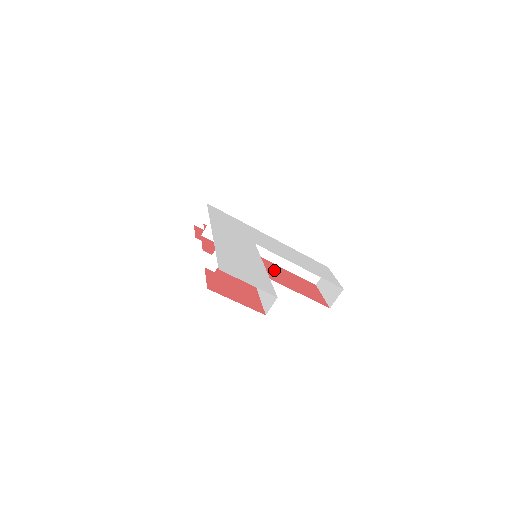
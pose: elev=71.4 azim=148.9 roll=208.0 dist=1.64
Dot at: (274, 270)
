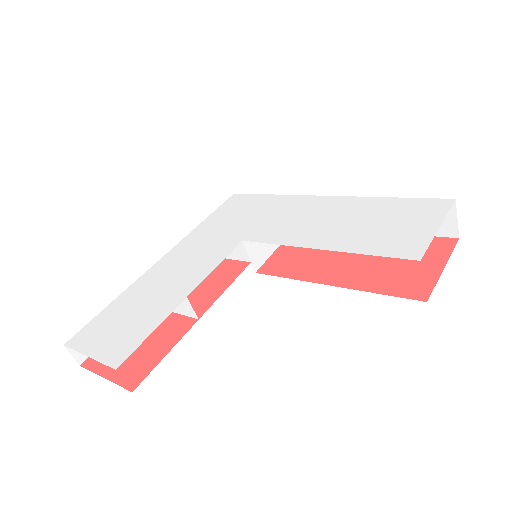
Dot at: occluded
